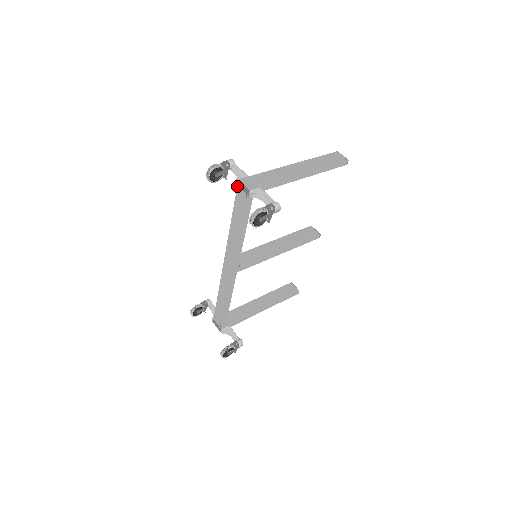
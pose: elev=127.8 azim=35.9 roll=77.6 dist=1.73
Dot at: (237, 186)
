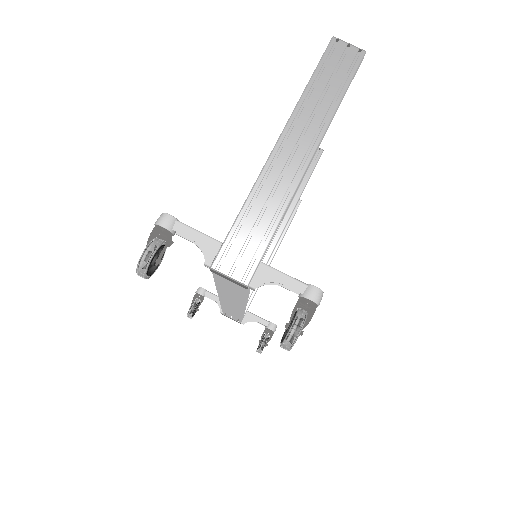
Dot at: (211, 271)
